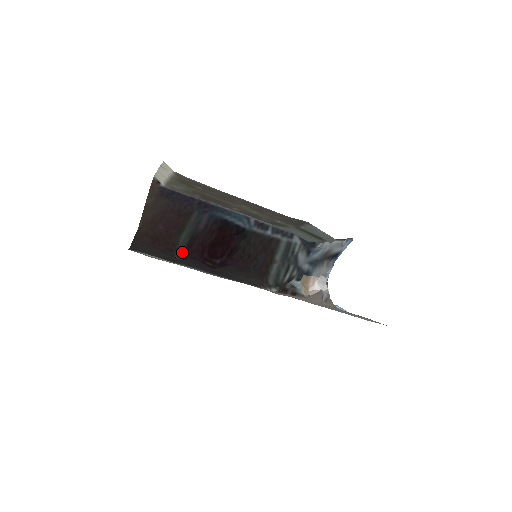
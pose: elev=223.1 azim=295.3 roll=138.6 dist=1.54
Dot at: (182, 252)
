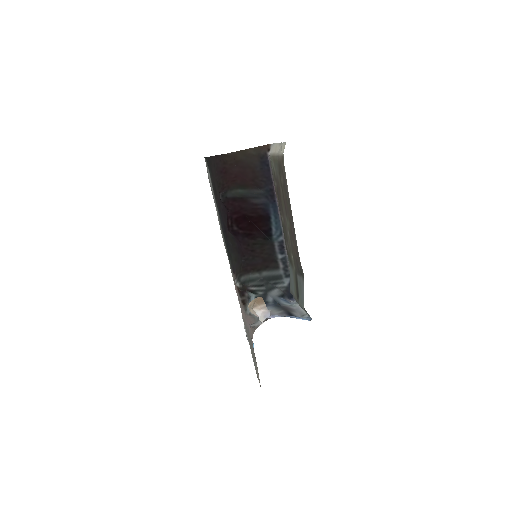
Dot at: (227, 197)
